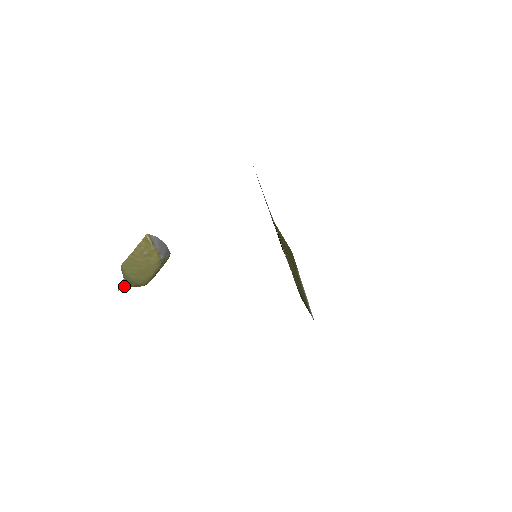
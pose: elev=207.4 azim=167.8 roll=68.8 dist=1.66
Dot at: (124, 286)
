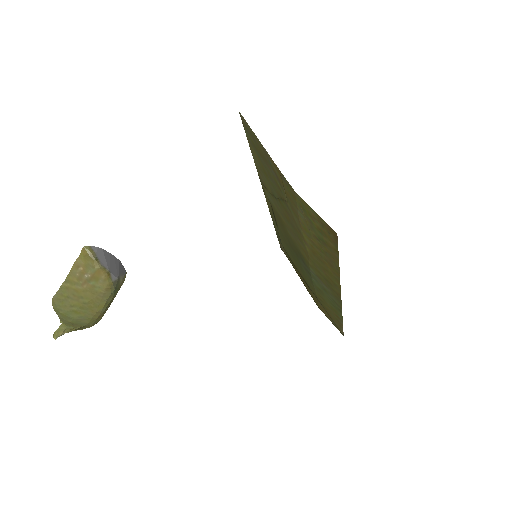
Dot at: (62, 331)
